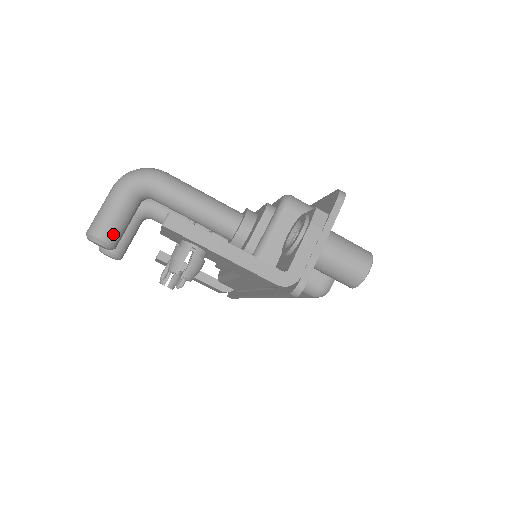
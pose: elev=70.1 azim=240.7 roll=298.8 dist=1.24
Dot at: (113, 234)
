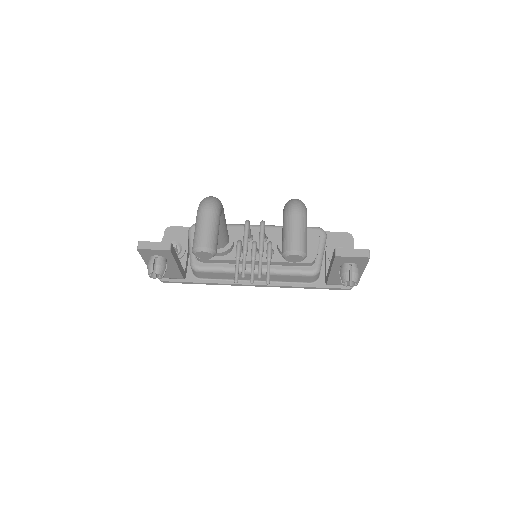
Dot at: occluded
